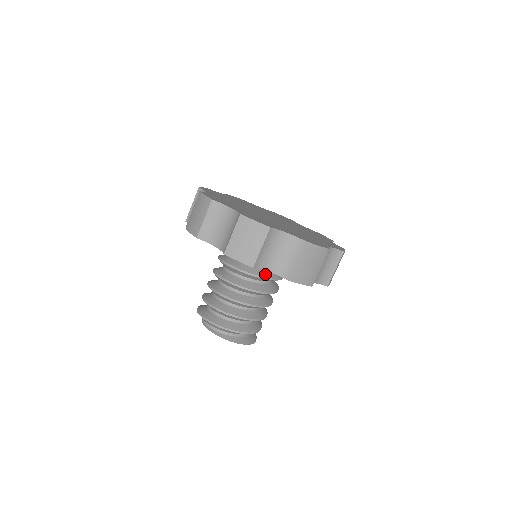
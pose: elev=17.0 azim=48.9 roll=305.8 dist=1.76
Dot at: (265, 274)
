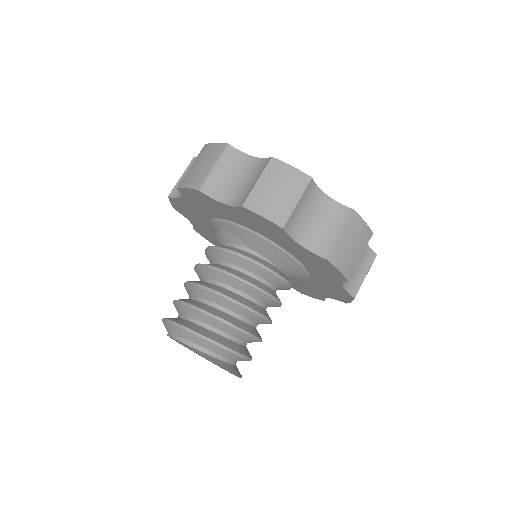
Dot at: (275, 269)
